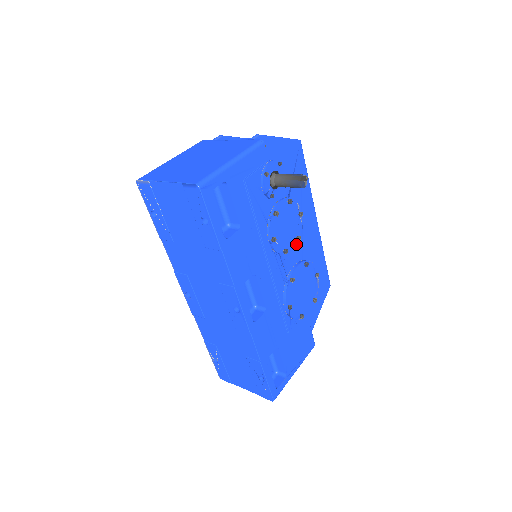
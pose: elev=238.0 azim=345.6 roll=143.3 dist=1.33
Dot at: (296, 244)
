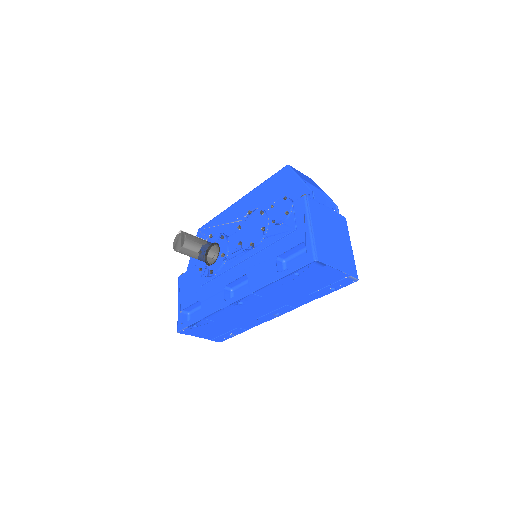
Dot at: occluded
